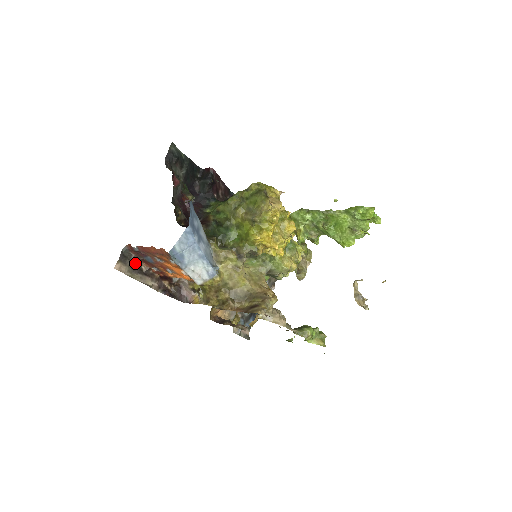
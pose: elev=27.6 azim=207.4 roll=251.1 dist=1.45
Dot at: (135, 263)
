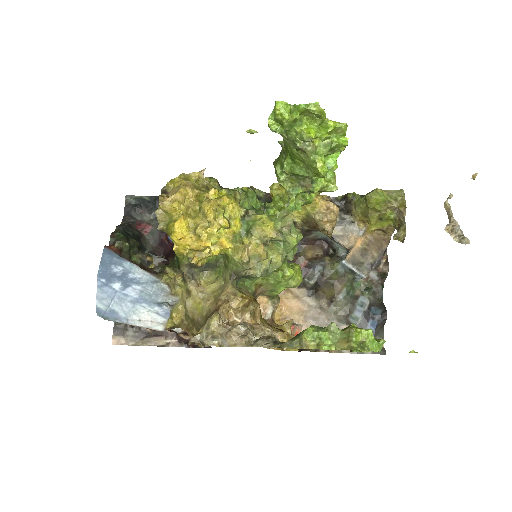
Dot at: (135, 330)
